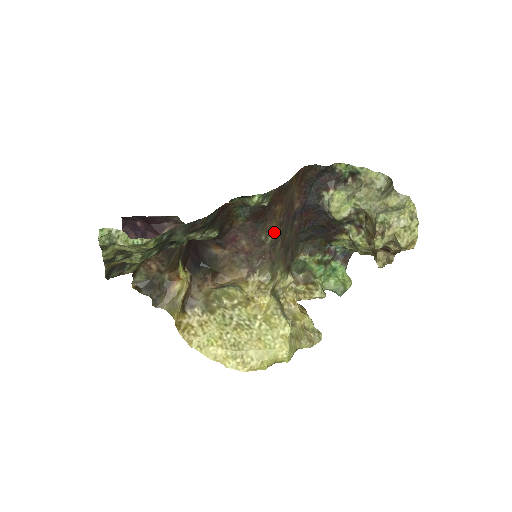
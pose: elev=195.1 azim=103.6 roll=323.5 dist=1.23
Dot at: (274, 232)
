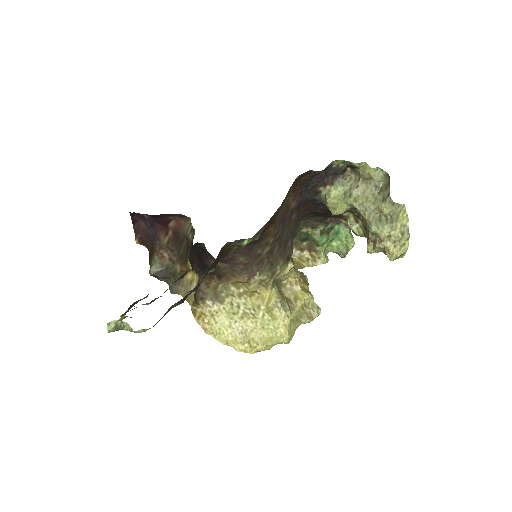
Dot at: (270, 244)
